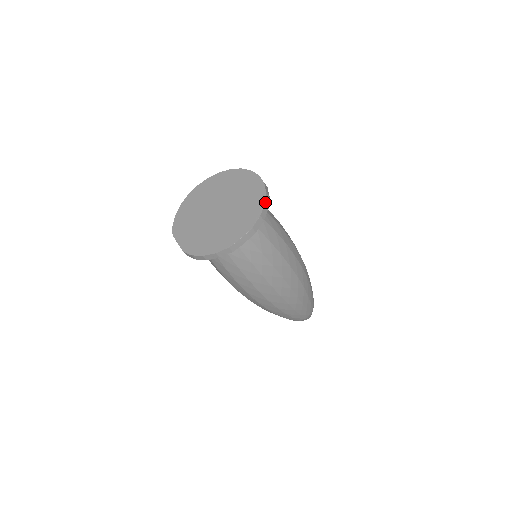
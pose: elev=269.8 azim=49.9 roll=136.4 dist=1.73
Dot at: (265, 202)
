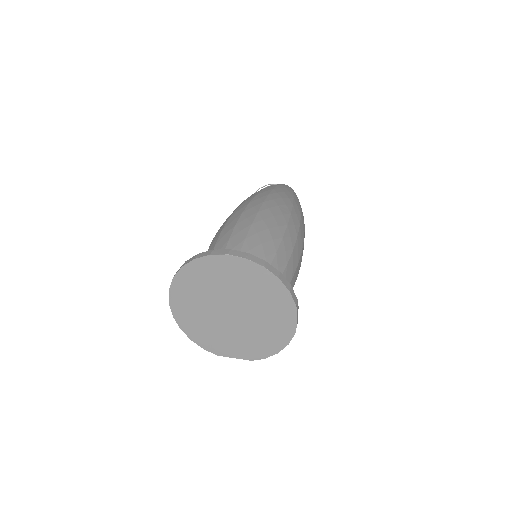
Dot at: (276, 276)
